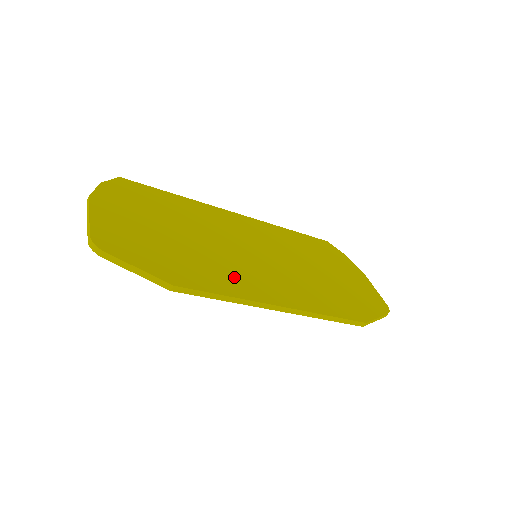
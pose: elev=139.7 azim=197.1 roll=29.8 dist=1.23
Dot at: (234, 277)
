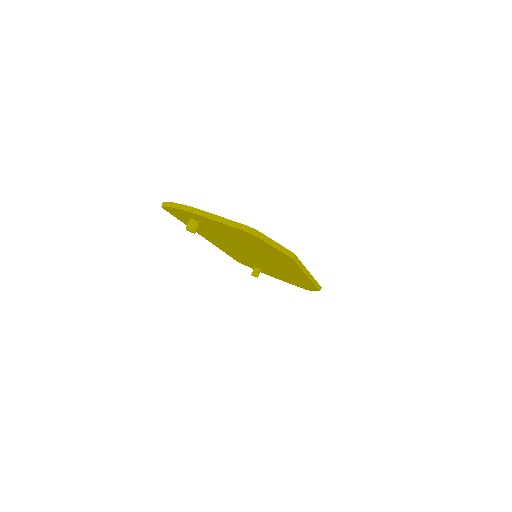
Dot at: occluded
